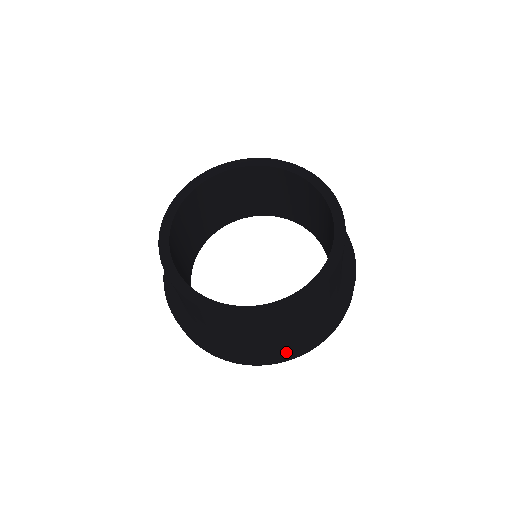
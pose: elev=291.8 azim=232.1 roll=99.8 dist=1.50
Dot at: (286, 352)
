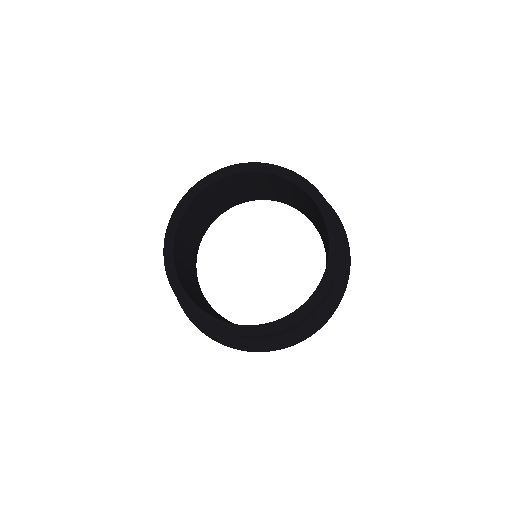
Dot at: (324, 320)
